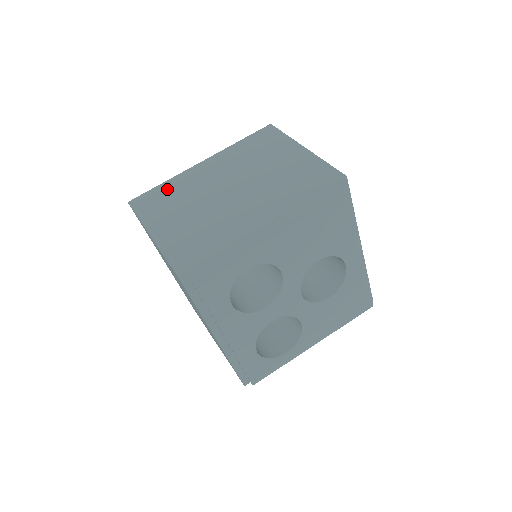
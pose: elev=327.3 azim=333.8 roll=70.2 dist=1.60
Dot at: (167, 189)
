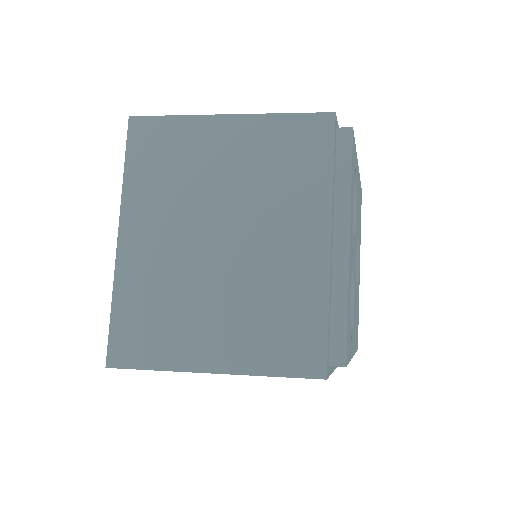
Dot at: occluded
